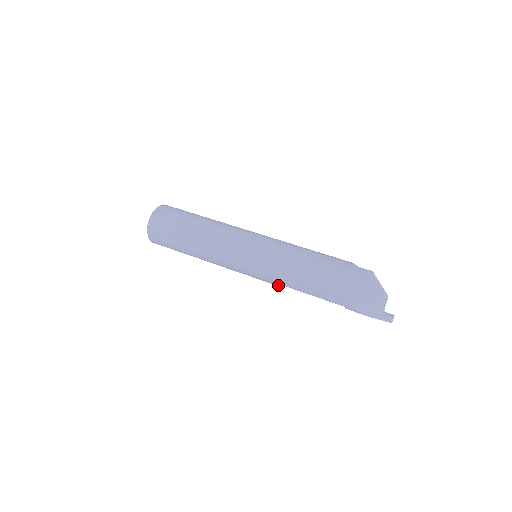
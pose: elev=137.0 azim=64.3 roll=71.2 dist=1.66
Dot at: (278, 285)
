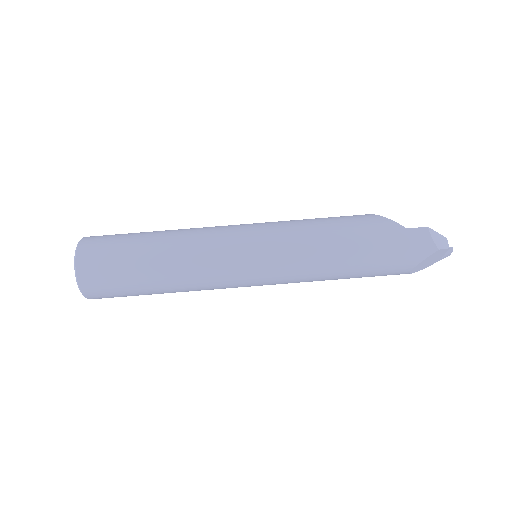
Dot at: occluded
